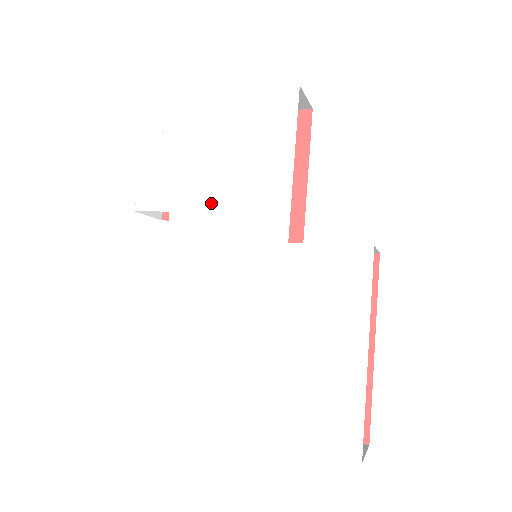
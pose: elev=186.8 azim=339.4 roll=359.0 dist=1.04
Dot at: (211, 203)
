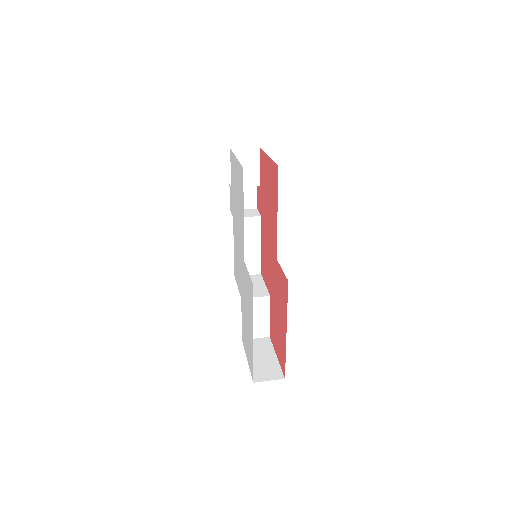
Dot at: occluded
